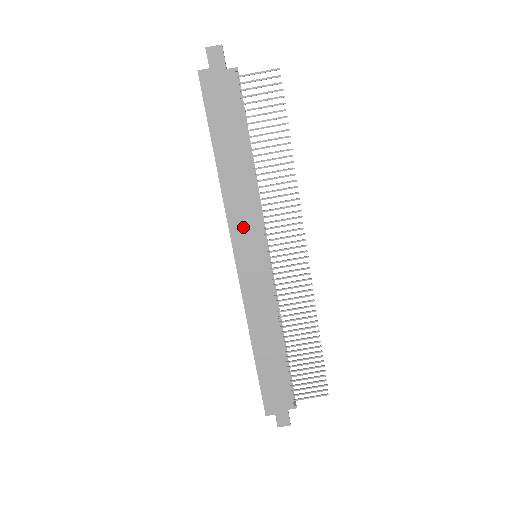
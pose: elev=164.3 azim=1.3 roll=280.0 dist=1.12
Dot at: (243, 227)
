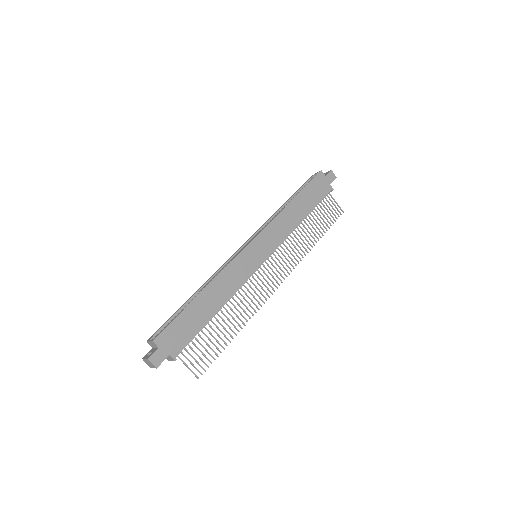
Dot at: (271, 235)
